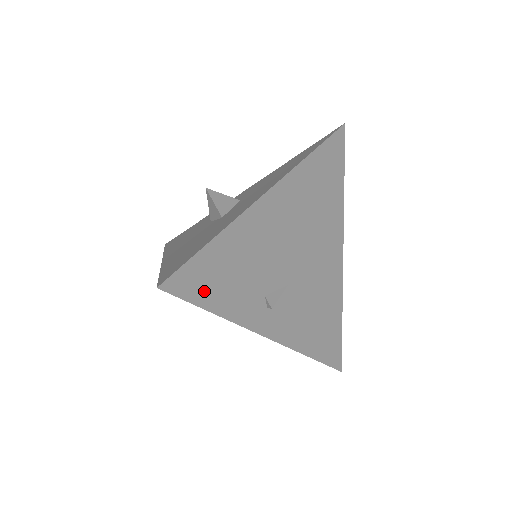
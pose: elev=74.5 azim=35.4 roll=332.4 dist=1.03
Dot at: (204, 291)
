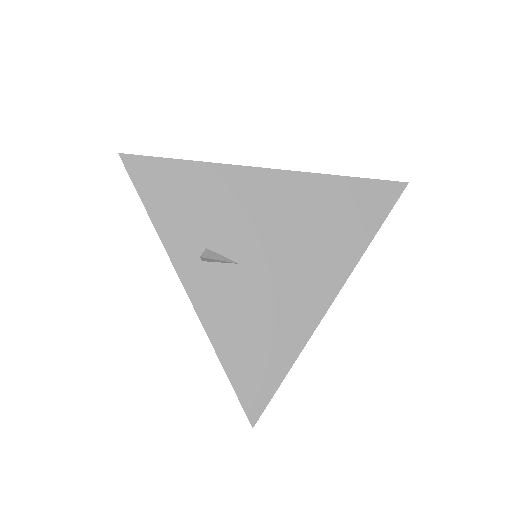
Dot at: (153, 190)
